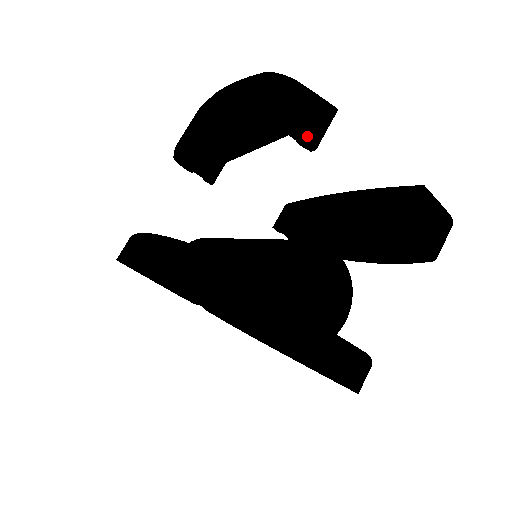
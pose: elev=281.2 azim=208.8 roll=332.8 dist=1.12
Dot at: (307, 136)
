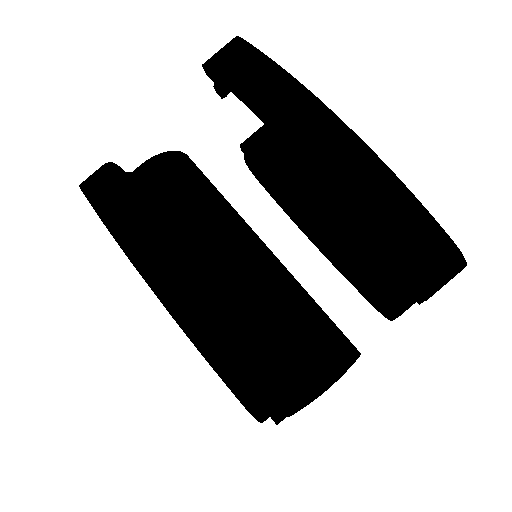
Dot at: occluded
